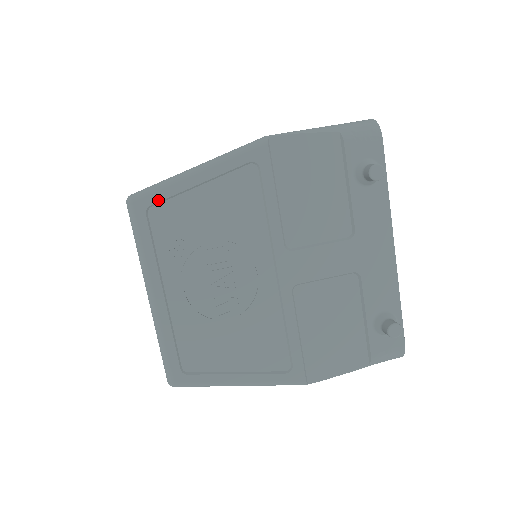
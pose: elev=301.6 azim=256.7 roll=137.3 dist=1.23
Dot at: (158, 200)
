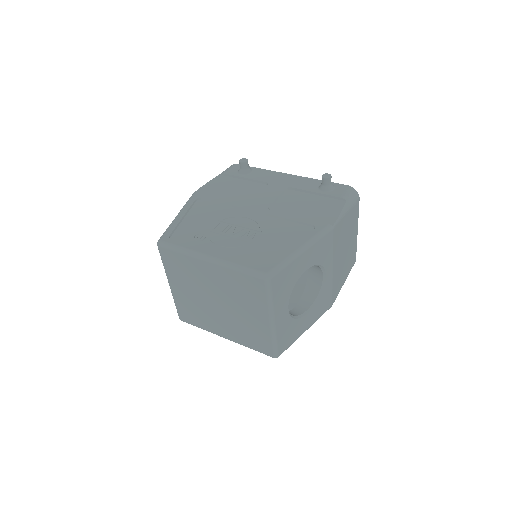
Dot at: (171, 232)
